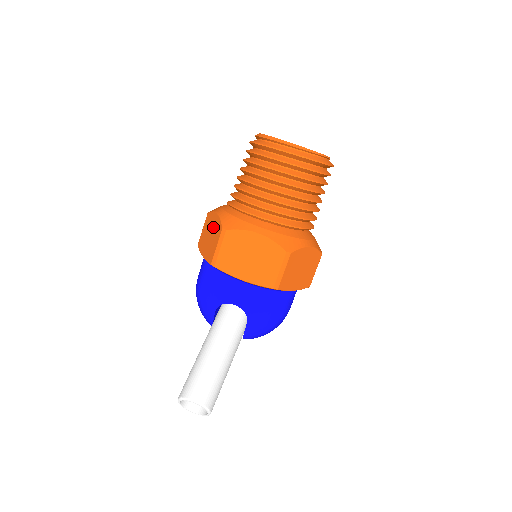
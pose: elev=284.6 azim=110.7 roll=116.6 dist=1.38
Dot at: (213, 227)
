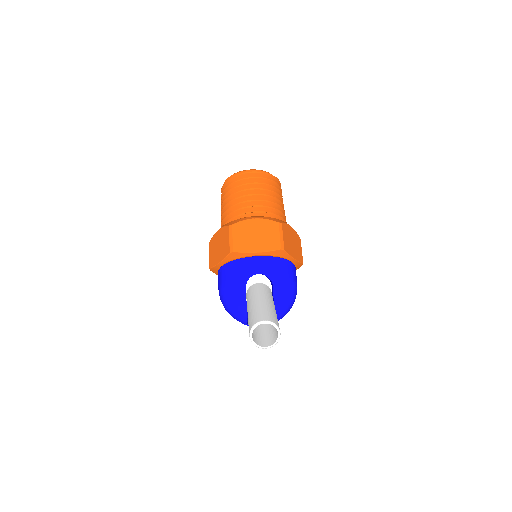
Dot at: (219, 238)
